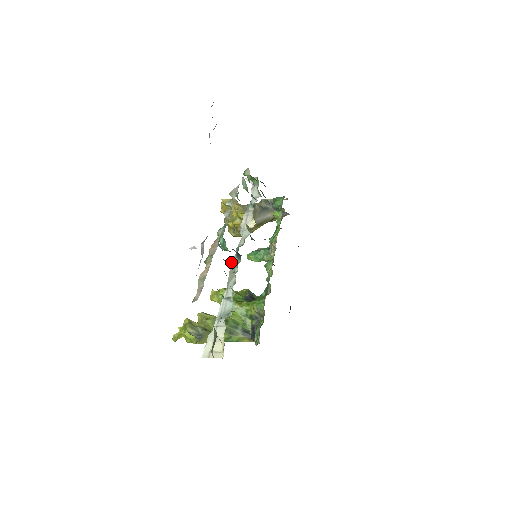
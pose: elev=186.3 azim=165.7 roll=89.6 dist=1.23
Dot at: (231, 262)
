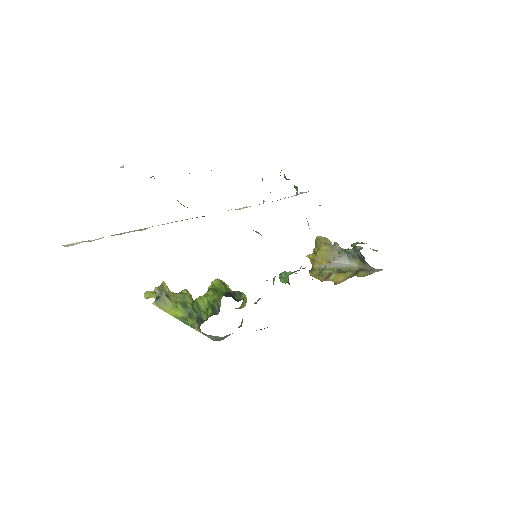
Dot at: (185, 219)
